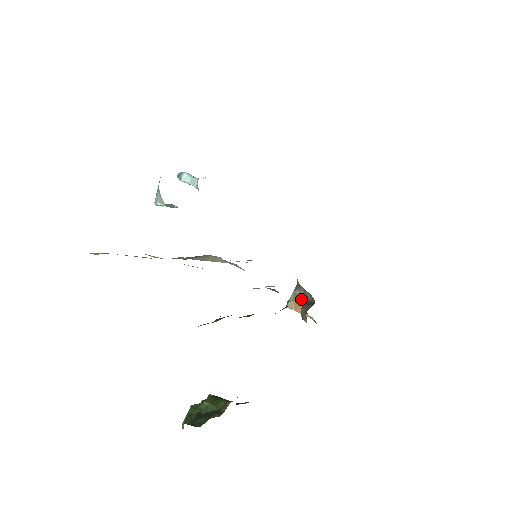
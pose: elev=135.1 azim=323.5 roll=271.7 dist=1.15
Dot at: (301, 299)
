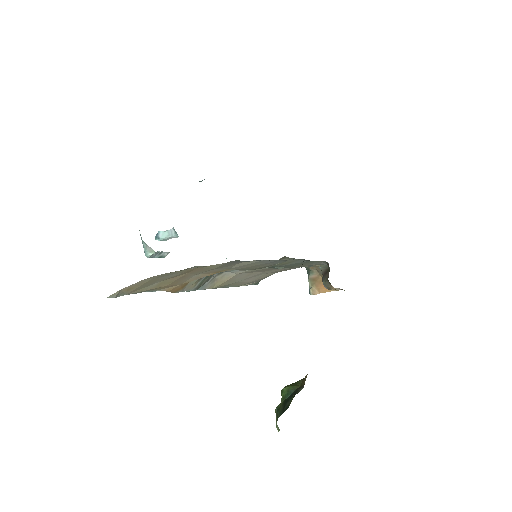
Dot at: (318, 279)
